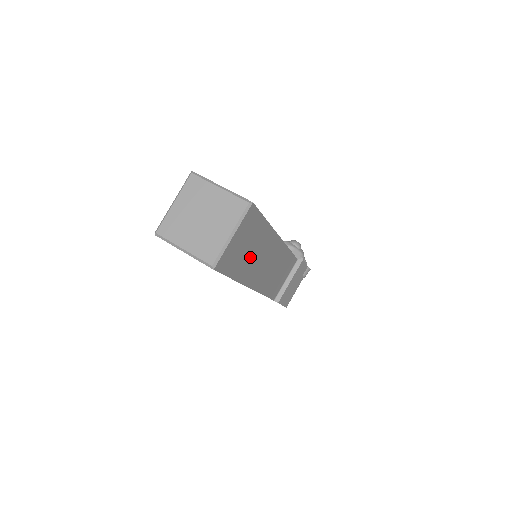
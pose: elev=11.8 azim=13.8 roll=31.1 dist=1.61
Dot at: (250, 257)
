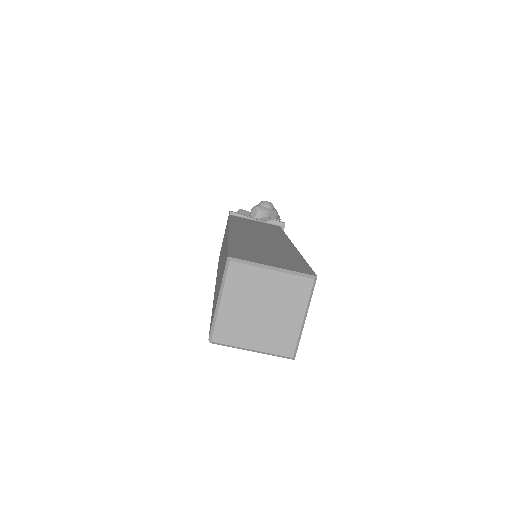
Dot at: occluded
